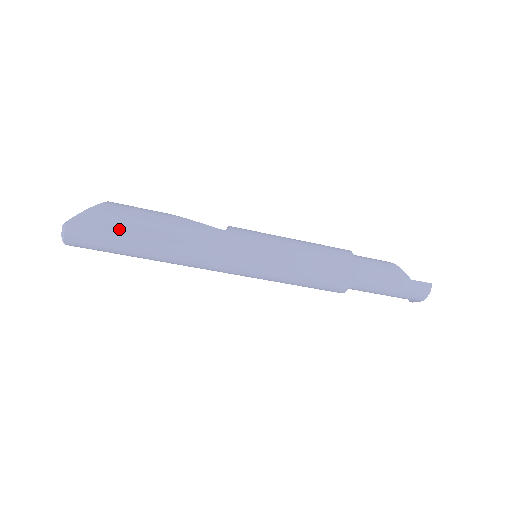
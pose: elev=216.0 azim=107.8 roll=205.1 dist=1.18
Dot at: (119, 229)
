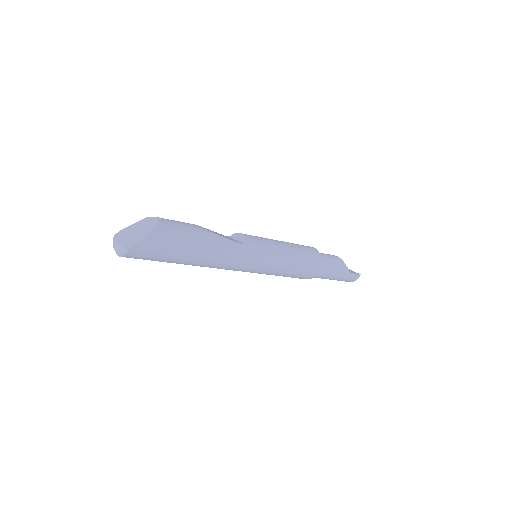
Dot at: (171, 251)
